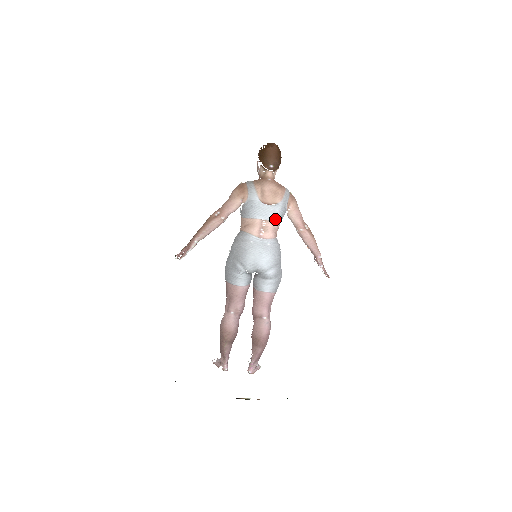
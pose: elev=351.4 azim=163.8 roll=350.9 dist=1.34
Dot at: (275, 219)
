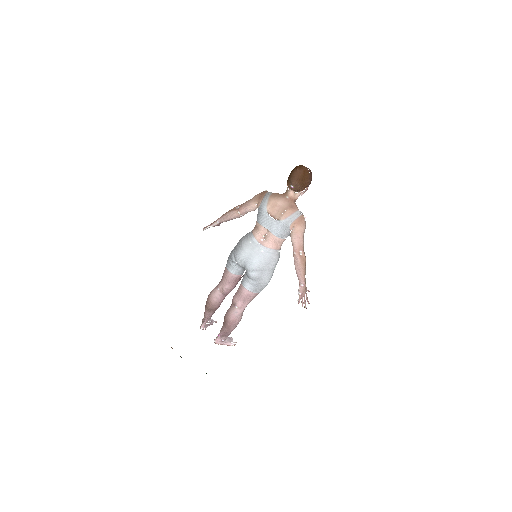
Dot at: (275, 233)
